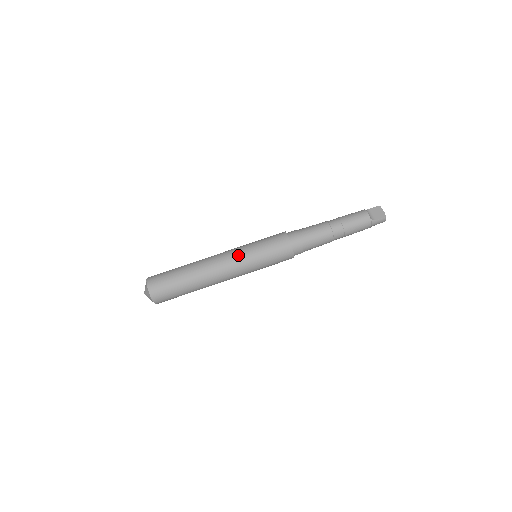
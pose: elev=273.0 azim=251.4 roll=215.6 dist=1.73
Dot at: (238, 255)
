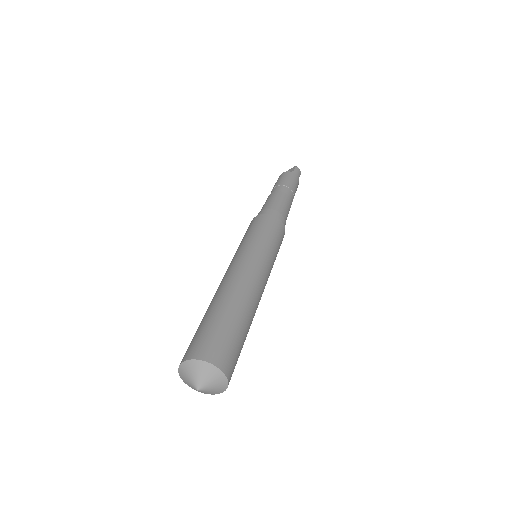
Dot at: (239, 254)
